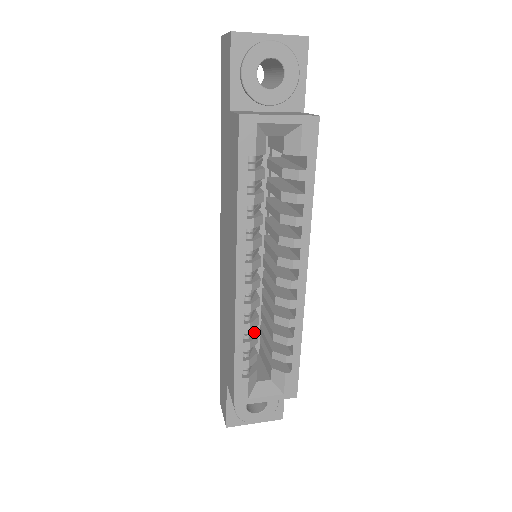
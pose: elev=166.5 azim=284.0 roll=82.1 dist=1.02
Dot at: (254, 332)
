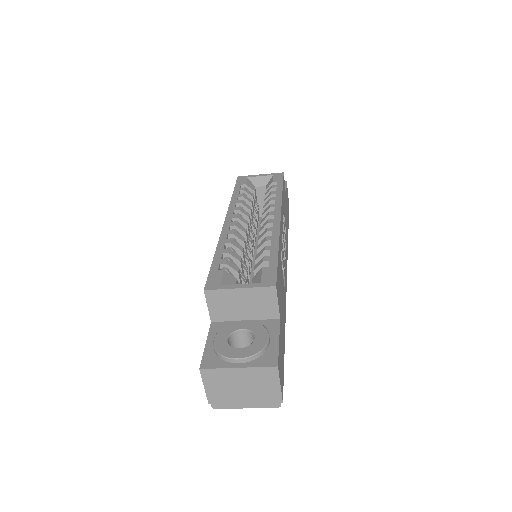
Dot at: occluded
